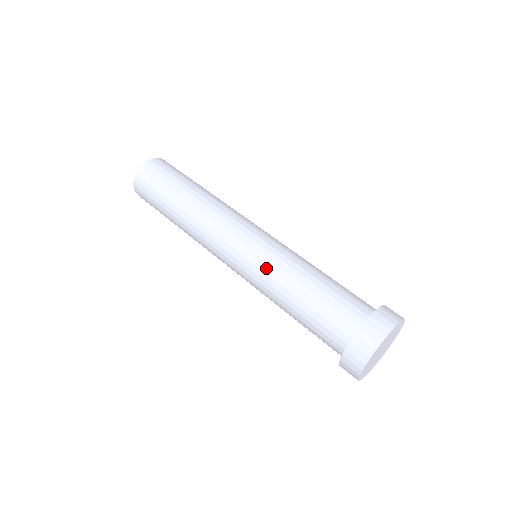
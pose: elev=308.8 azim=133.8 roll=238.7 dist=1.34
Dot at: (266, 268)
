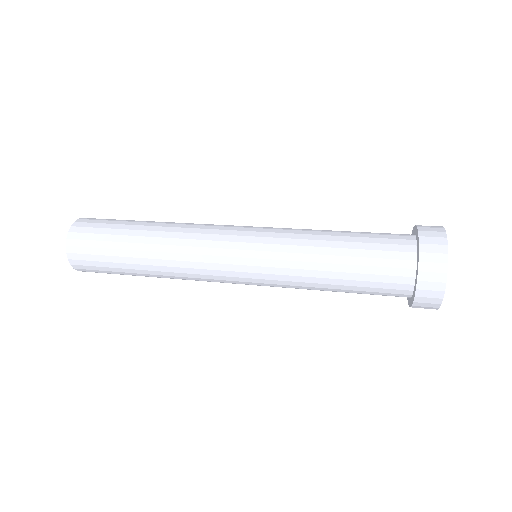
Dot at: (283, 255)
